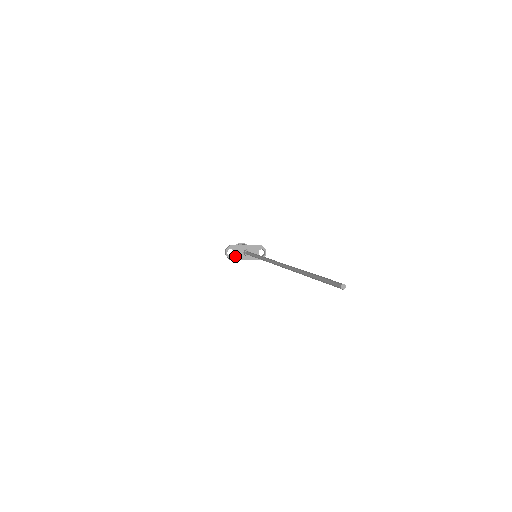
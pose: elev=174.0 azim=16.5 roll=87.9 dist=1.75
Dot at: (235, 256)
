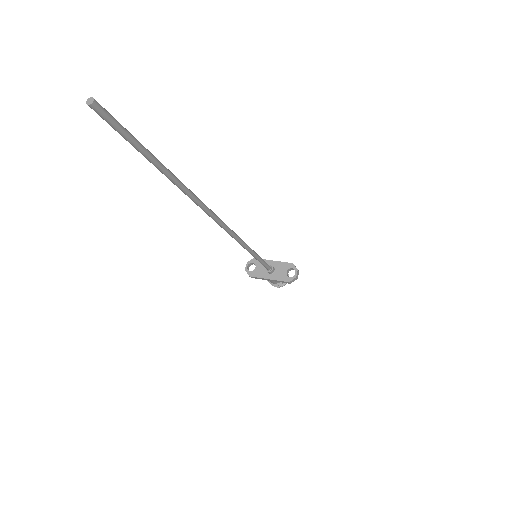
Dot at: (256, 272)
